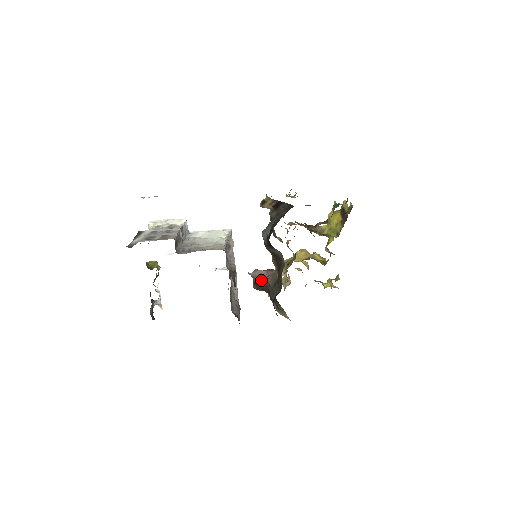
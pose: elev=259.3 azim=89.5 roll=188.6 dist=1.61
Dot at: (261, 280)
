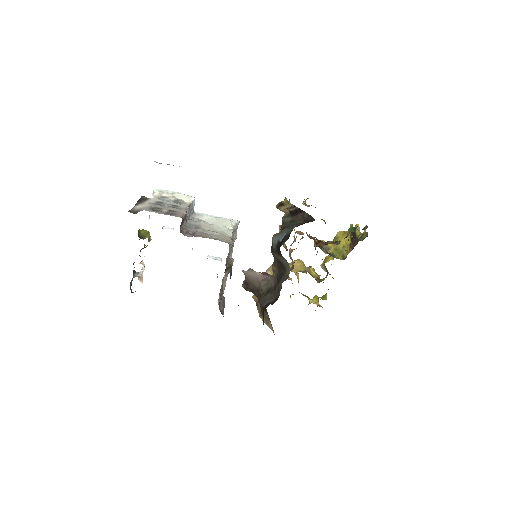
Dot at: (254, 282)
